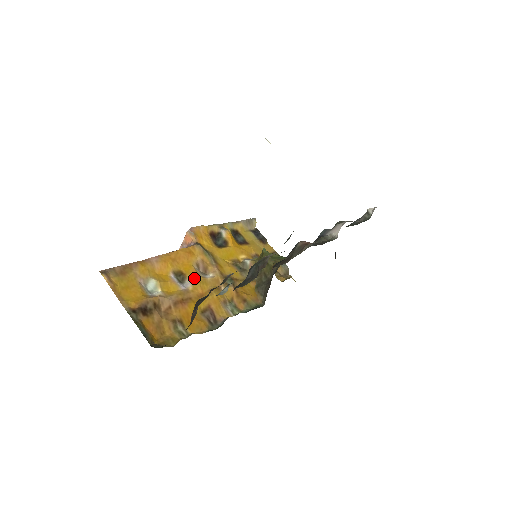
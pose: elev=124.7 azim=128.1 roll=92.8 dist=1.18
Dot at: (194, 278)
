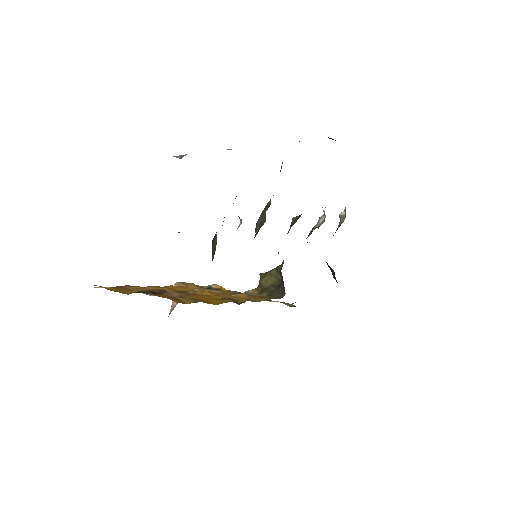
Dot at: (198, 292)
